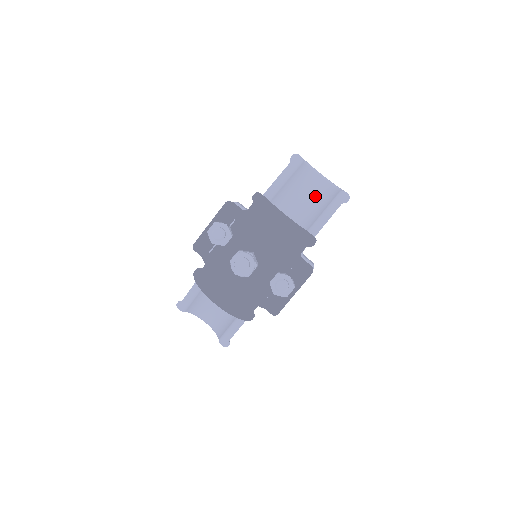
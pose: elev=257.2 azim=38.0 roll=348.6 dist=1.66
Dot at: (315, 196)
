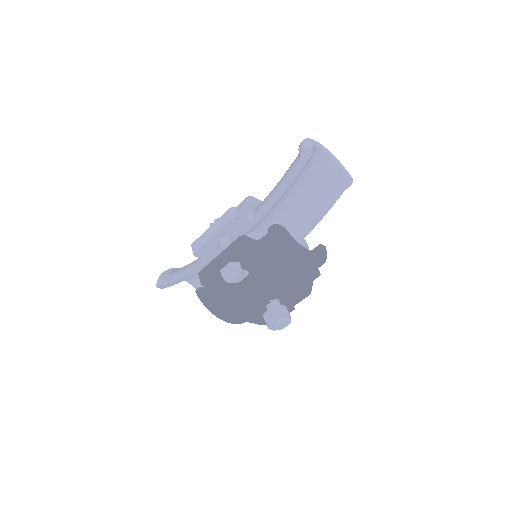
Dot at: (314, 177)
